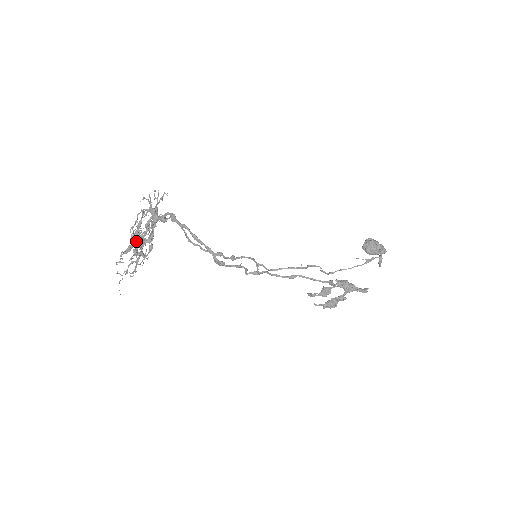
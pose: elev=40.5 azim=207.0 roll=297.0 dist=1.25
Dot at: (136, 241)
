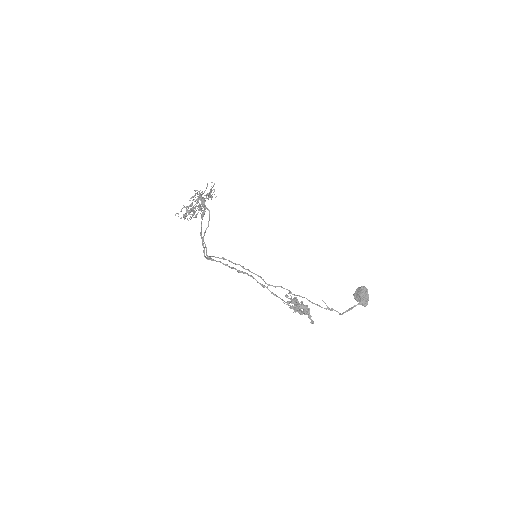
Dot at: (187, 210)
